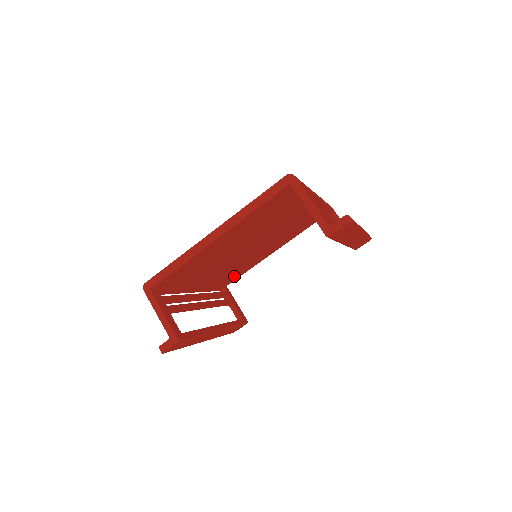
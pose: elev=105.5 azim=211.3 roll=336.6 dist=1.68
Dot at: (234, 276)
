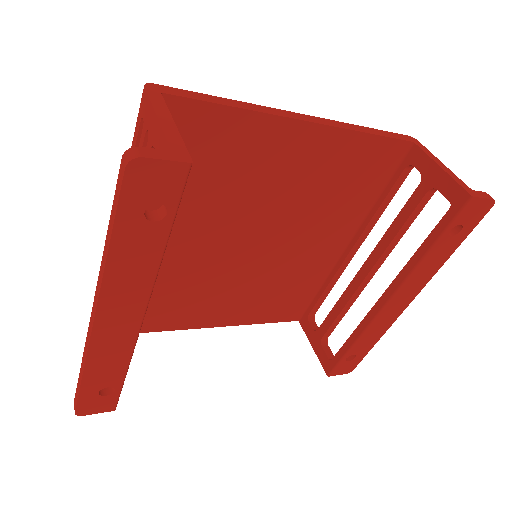
Dot at: occluded
